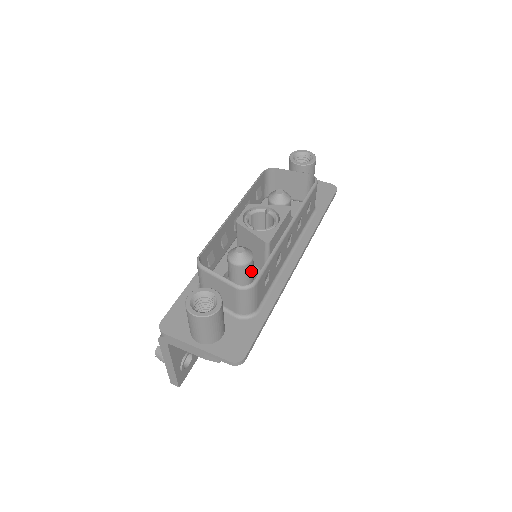
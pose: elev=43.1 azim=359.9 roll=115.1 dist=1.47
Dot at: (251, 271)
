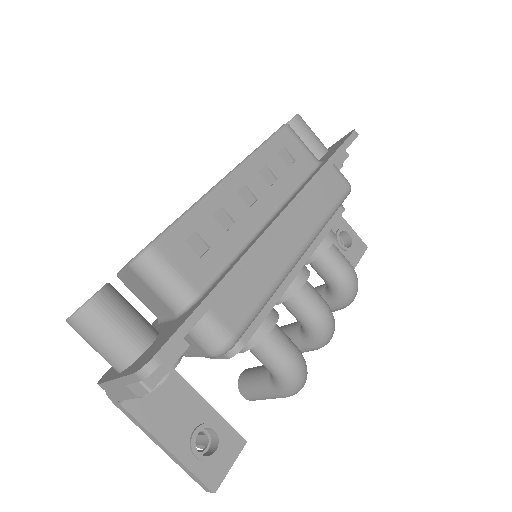
Dot at: occluded
